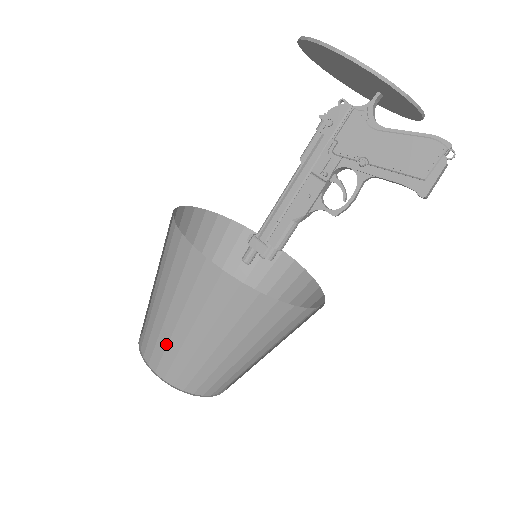
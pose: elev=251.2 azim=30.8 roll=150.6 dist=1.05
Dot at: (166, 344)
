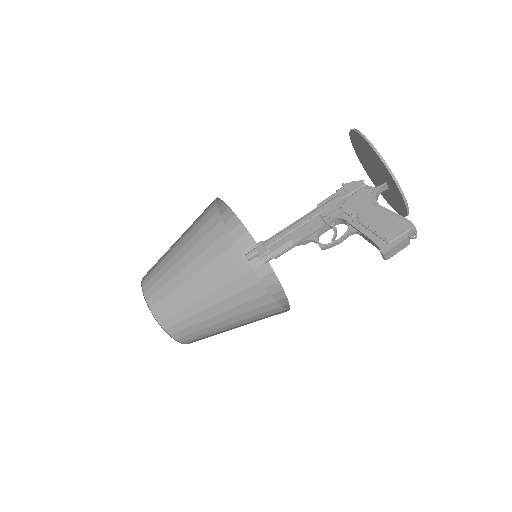
Dot at: (163, 274)
